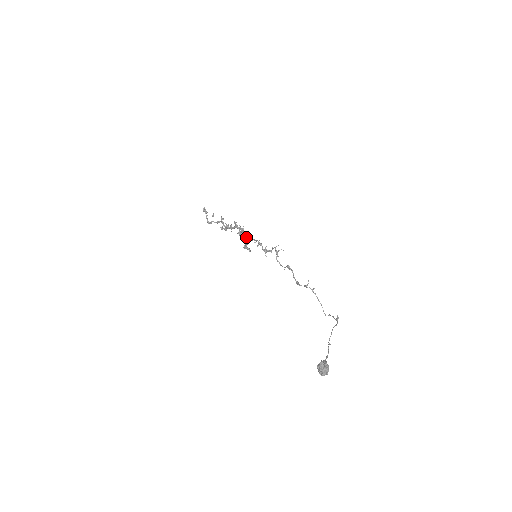
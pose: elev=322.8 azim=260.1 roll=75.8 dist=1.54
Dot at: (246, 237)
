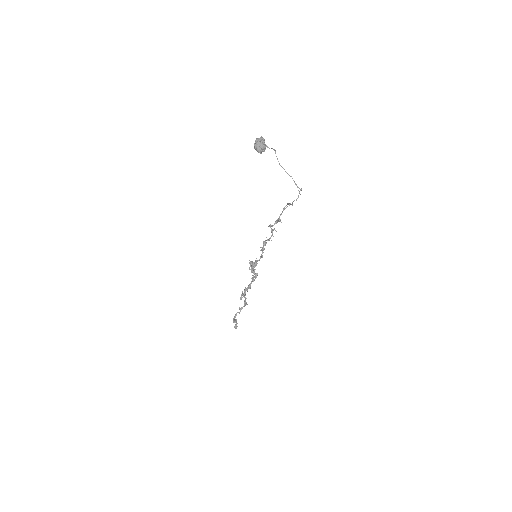
Dot at: (255, 262)
